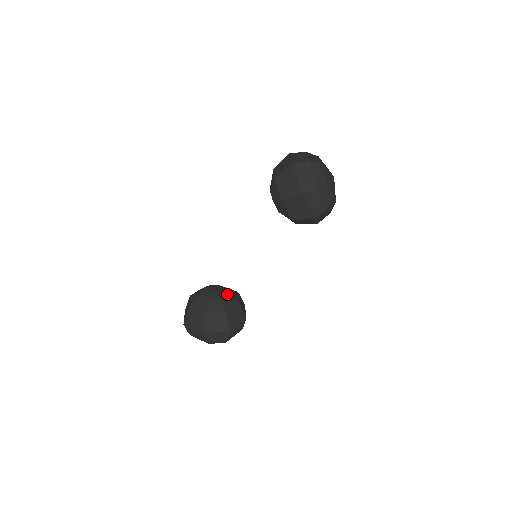
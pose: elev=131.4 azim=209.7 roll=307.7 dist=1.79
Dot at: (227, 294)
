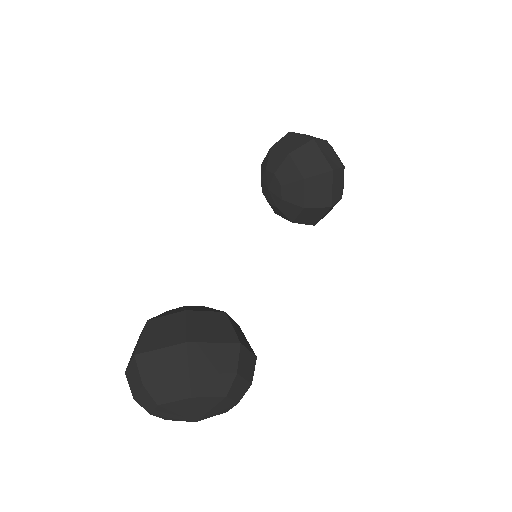
Dot at: occluded
